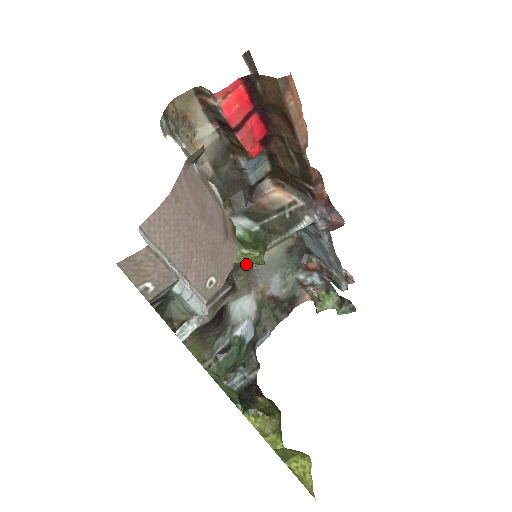
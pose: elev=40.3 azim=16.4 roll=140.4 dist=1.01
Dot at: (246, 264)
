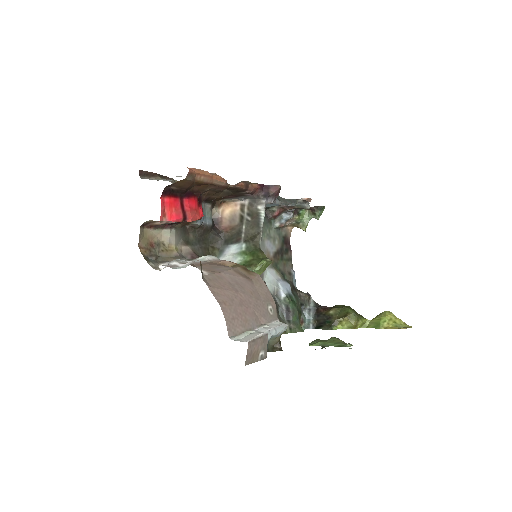
Dot at: occluded
